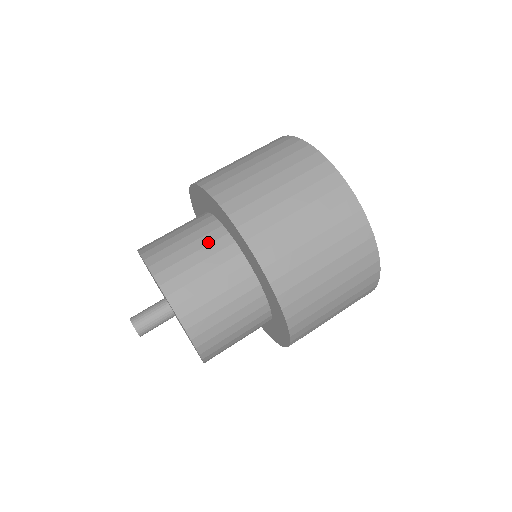
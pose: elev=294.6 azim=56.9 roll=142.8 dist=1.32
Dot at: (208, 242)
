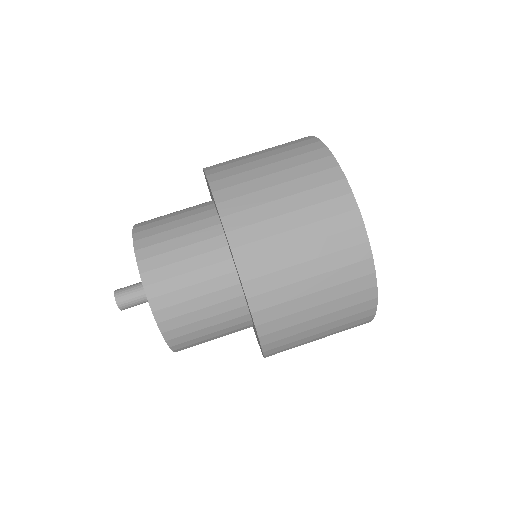
Dot at: (197, 228)
